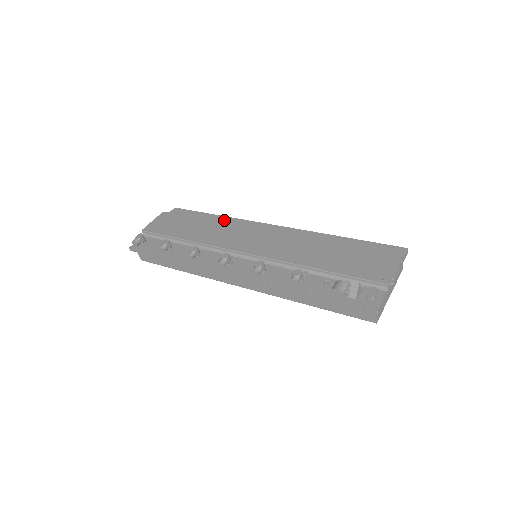
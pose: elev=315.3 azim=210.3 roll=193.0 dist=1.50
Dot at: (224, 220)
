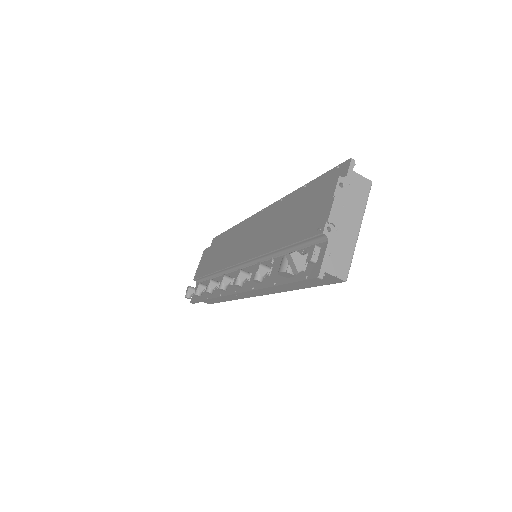
Dot at: (235, 230)
